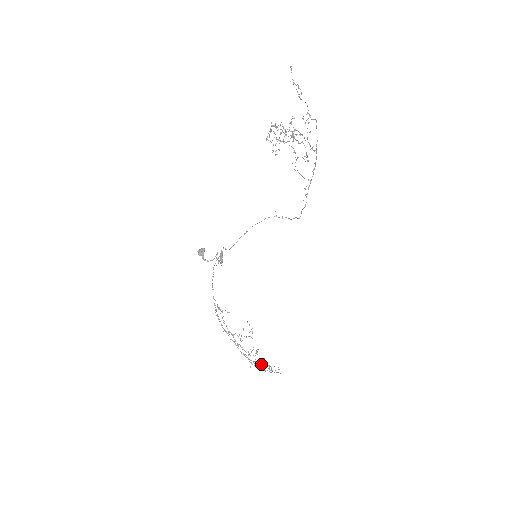
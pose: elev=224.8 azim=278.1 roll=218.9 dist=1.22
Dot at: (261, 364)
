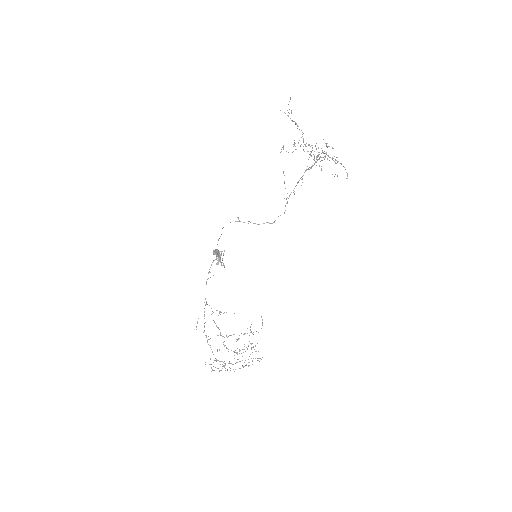
Dot at: occluded
